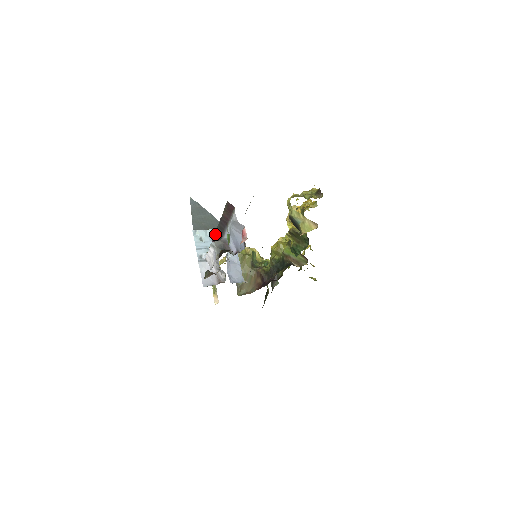
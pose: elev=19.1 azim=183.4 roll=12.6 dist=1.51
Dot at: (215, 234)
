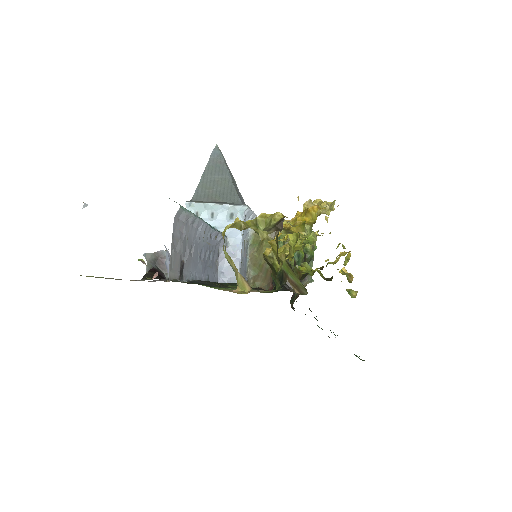
Dot at: occluded
